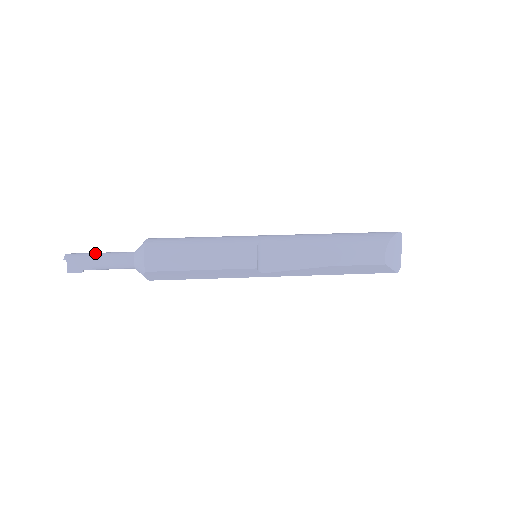
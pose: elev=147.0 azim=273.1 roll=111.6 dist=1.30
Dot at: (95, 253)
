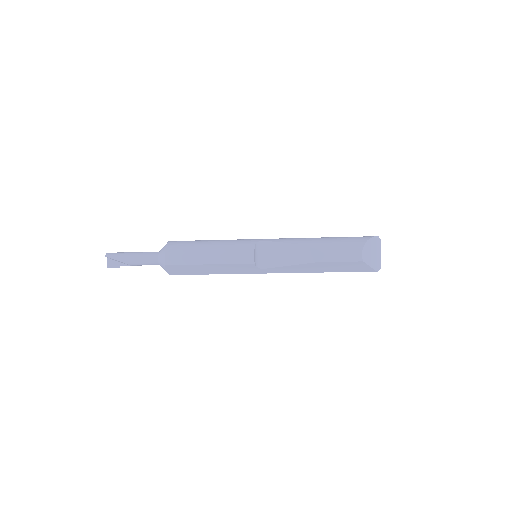
Dot at: (129, 252)
